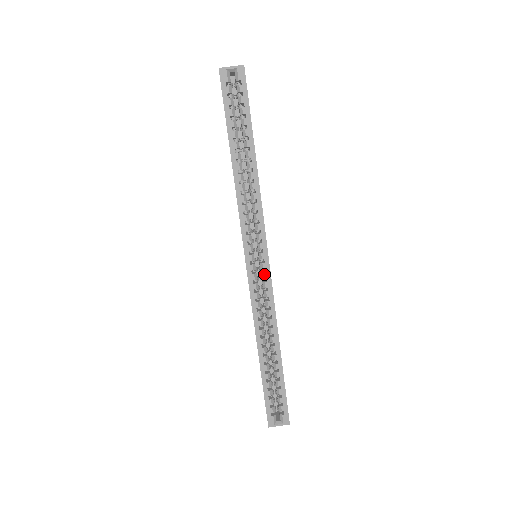
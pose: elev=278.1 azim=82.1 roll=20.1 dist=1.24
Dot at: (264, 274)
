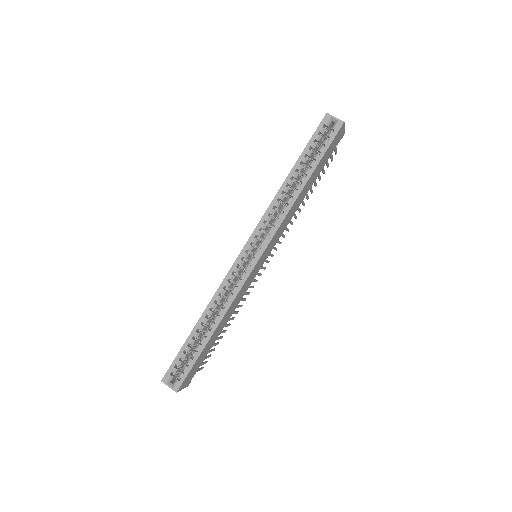
Dot at: (248, 266)
